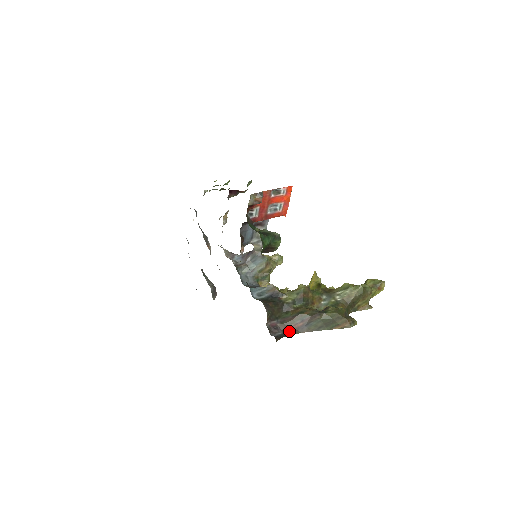
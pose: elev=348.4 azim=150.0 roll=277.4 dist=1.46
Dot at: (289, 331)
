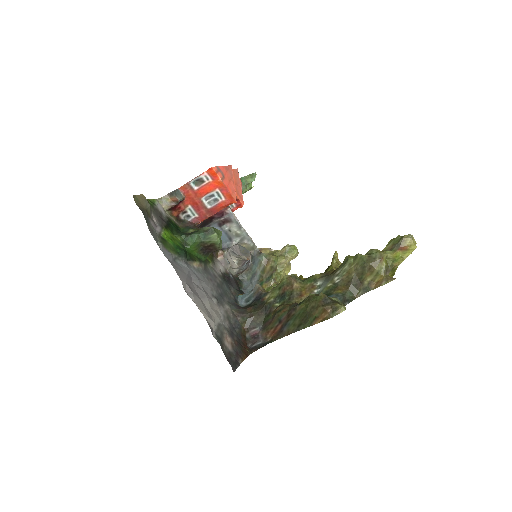
Dot at: (271, 338)
